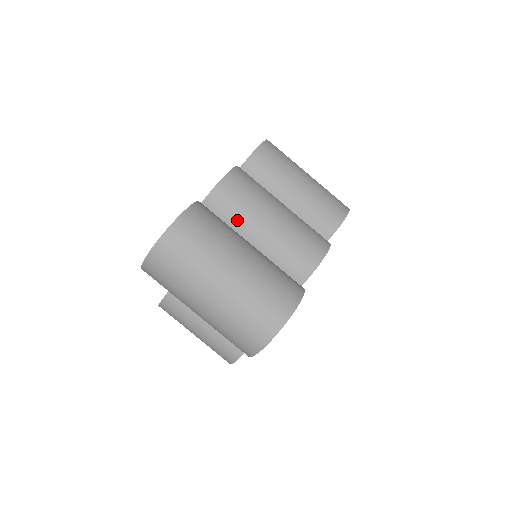
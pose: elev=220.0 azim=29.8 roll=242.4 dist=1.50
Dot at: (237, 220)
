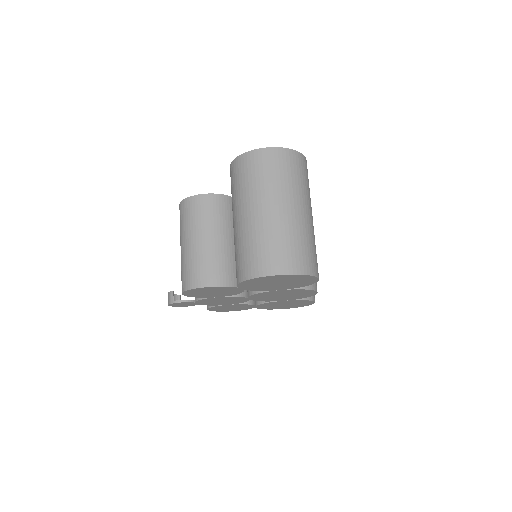
Dot at: occluded
